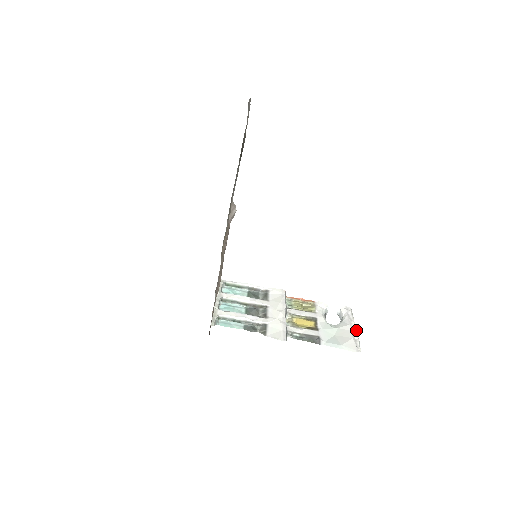
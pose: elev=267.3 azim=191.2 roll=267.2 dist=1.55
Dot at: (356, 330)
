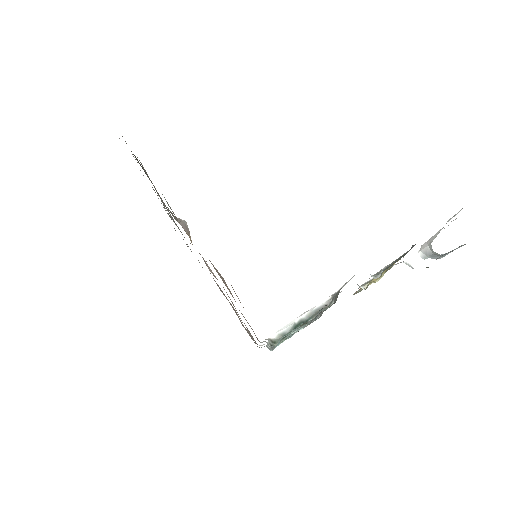
Dot at: occluded
